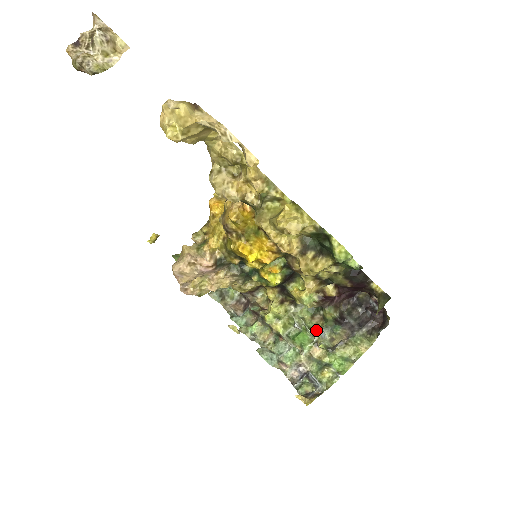
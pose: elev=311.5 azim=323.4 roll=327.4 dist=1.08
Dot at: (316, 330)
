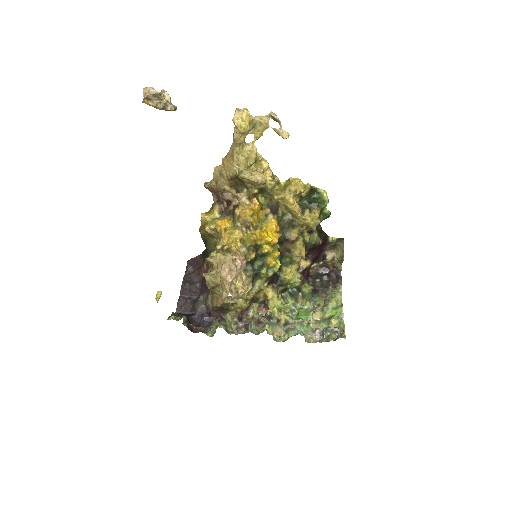
Dot at: occluded
